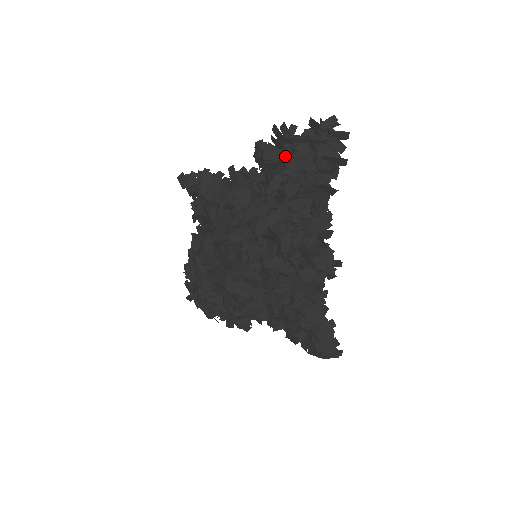
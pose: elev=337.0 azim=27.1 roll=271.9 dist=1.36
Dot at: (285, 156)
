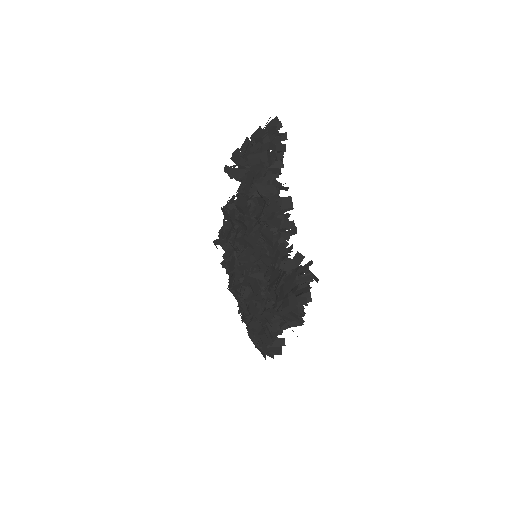
Dot at: occluded
